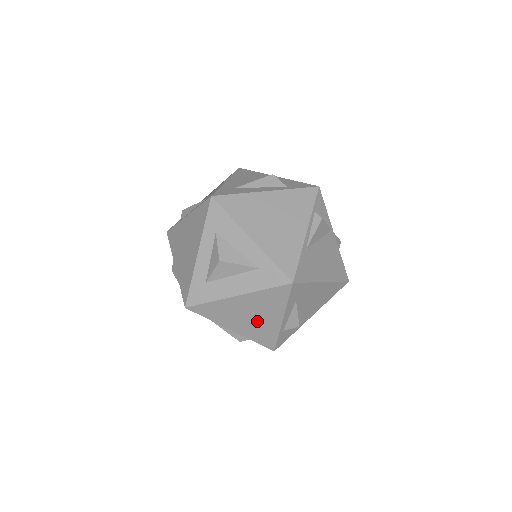
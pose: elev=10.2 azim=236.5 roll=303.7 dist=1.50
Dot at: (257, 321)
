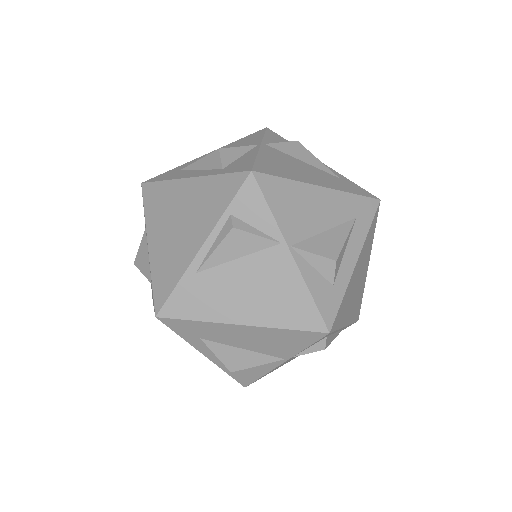
Dot at: occluded
